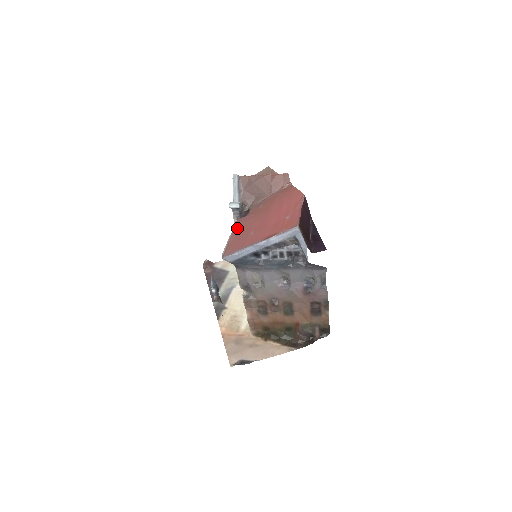
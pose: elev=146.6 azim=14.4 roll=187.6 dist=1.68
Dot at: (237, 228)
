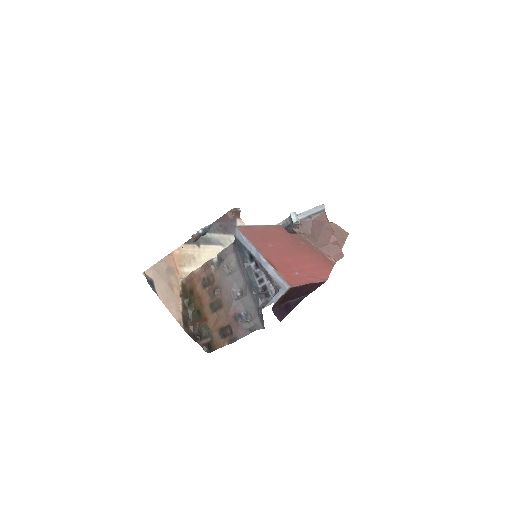
Dot at: (272, 229)
